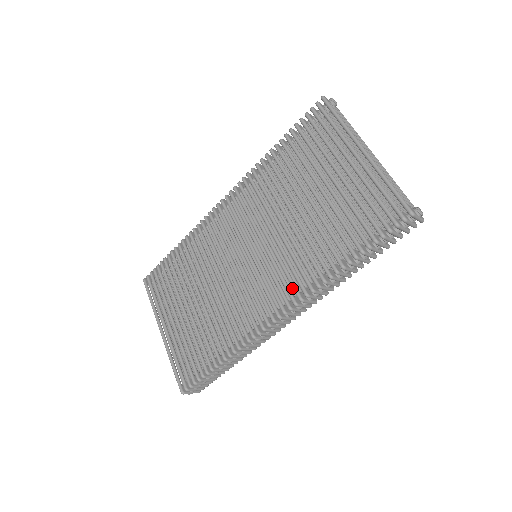
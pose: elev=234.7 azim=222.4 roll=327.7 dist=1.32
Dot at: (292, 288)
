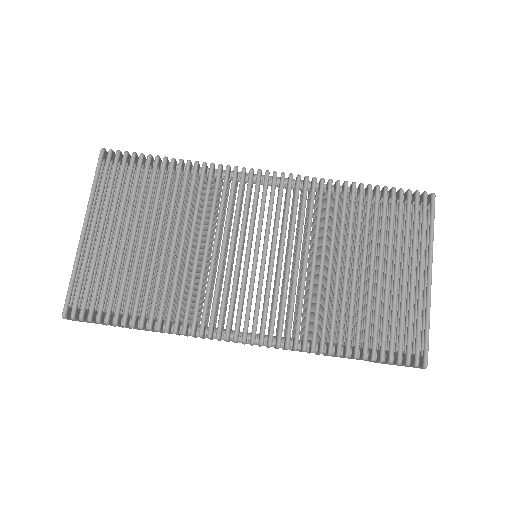
Dot at: (274, 324)
